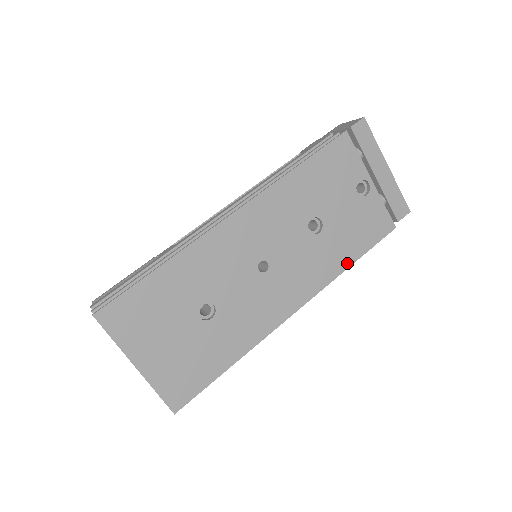
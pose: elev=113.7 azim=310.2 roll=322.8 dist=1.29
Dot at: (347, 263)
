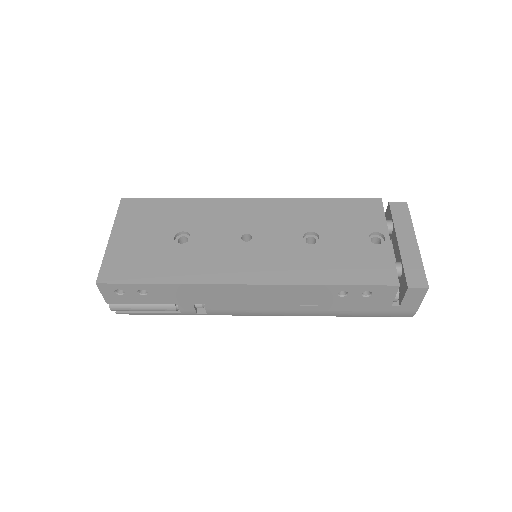
Dot at: (325, 281)
